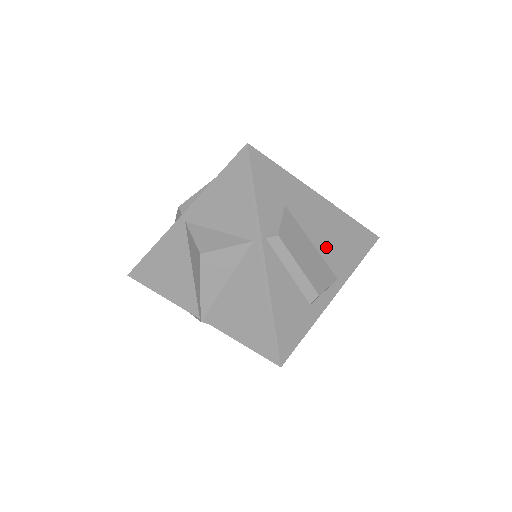
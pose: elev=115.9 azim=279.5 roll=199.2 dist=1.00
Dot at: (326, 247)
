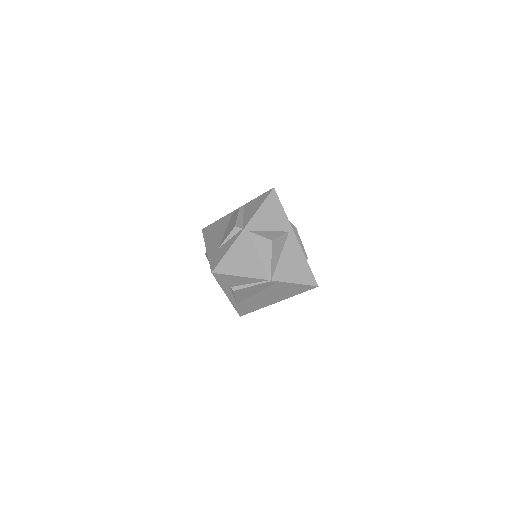
Dot at: occluded
